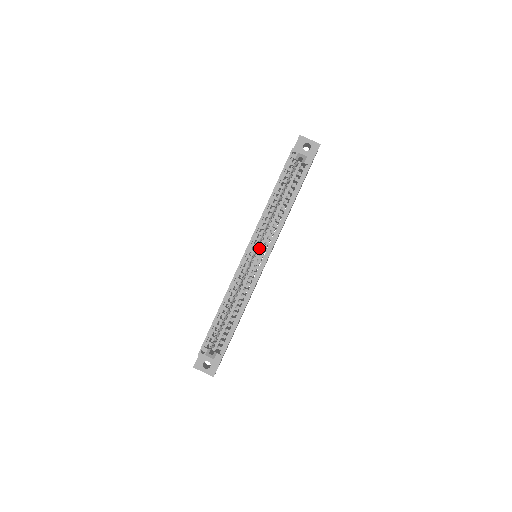
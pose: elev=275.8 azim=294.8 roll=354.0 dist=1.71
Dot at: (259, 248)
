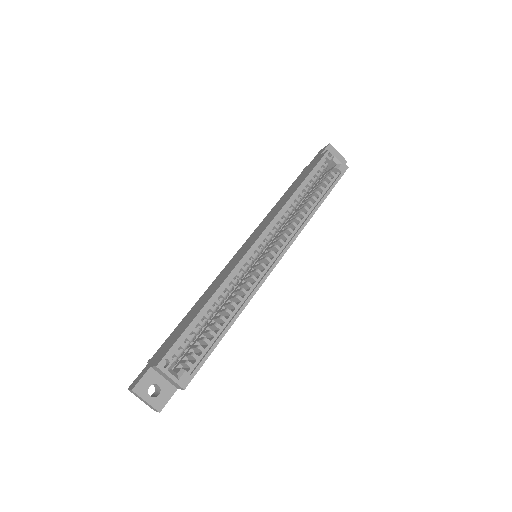
Dot at: occluded
